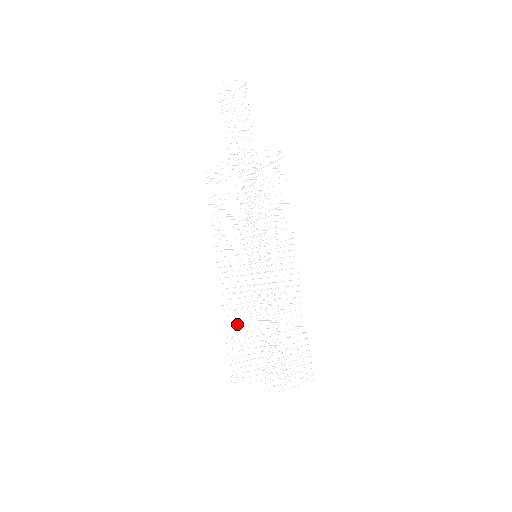
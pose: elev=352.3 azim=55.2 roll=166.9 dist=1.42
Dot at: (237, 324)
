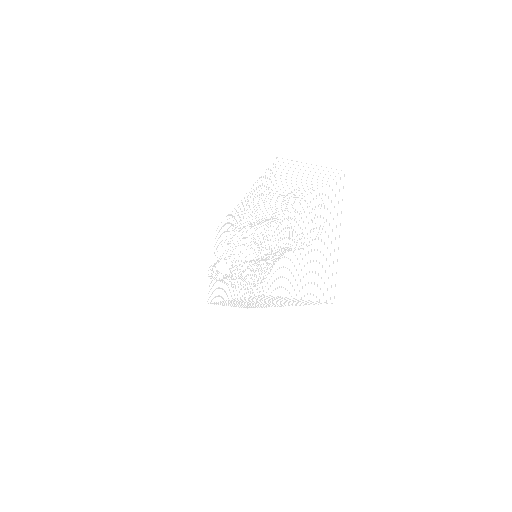
Dot at: occluded
